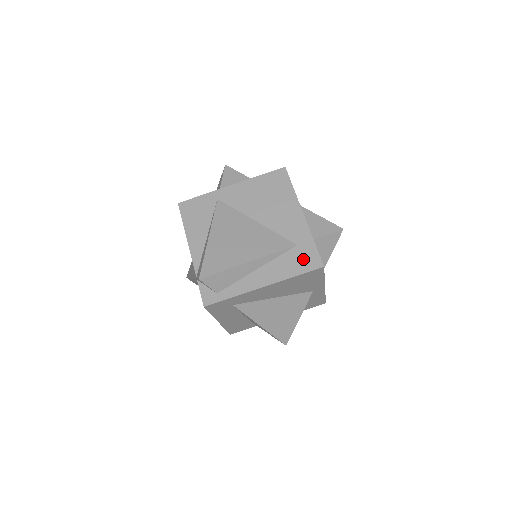
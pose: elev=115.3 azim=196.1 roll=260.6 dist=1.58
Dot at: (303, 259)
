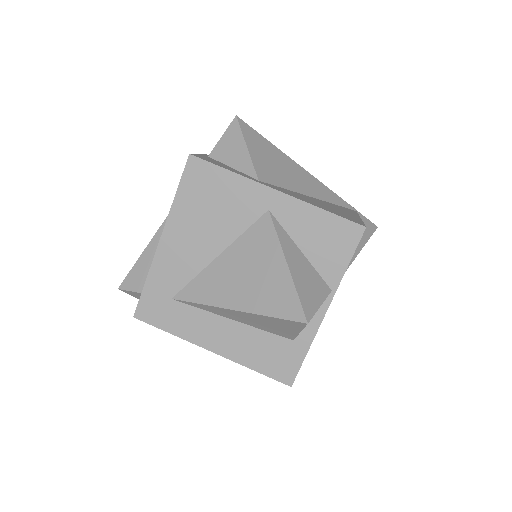
Dot at: occluded
